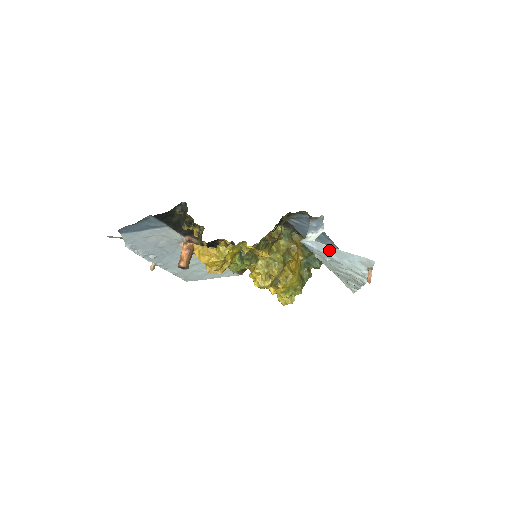
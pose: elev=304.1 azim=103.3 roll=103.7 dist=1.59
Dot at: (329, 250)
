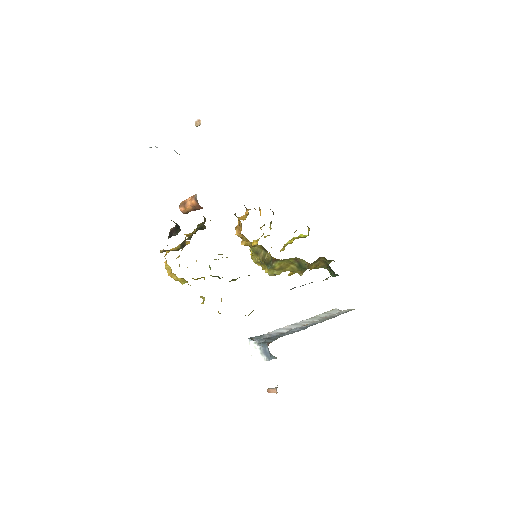
Dot at: occluded
